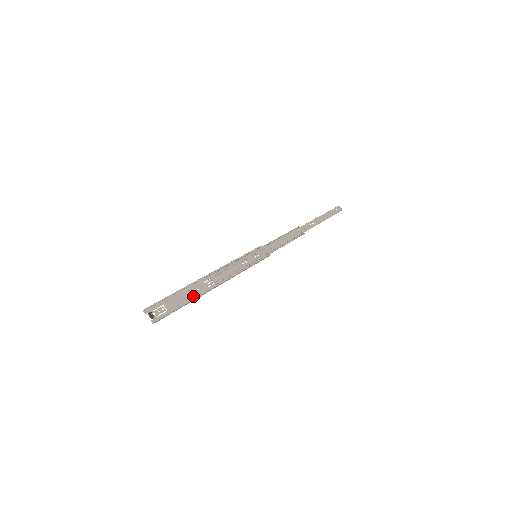
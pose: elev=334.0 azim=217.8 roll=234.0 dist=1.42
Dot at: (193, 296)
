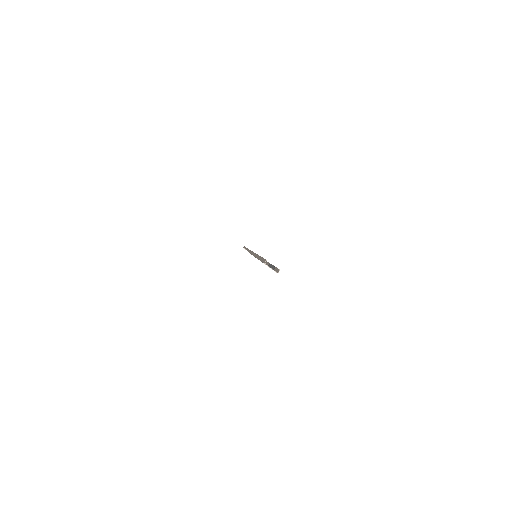
Dot at: occluded
